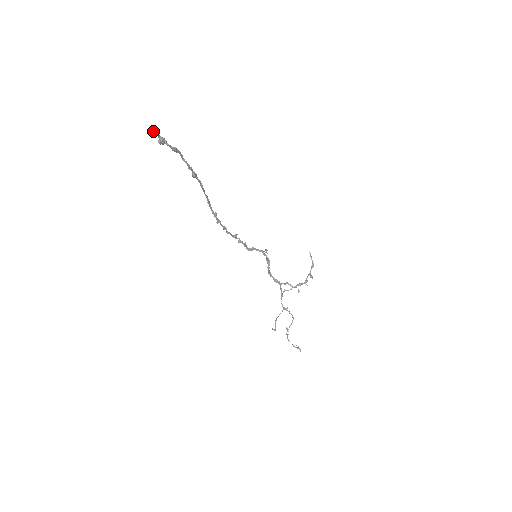
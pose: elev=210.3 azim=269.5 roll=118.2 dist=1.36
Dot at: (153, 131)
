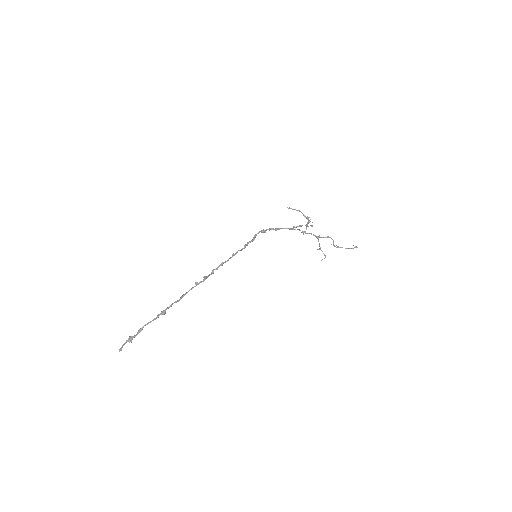
Dot at: occluded
